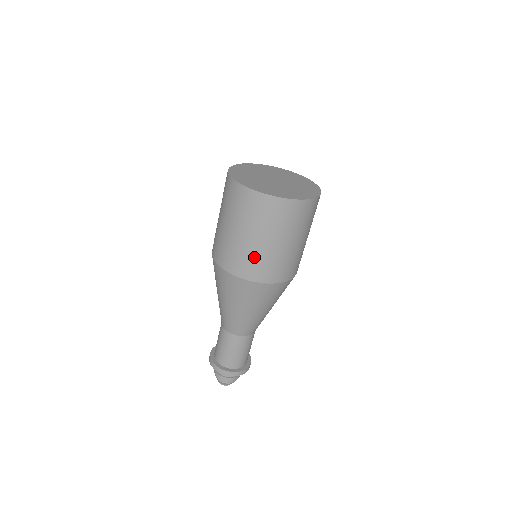
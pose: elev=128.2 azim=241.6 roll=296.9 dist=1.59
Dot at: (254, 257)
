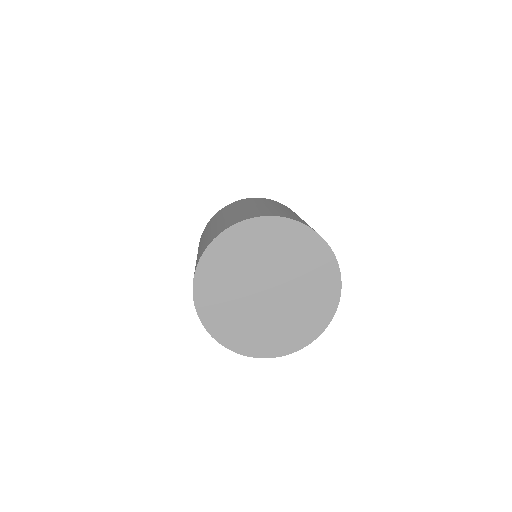
Dot at: occluded
